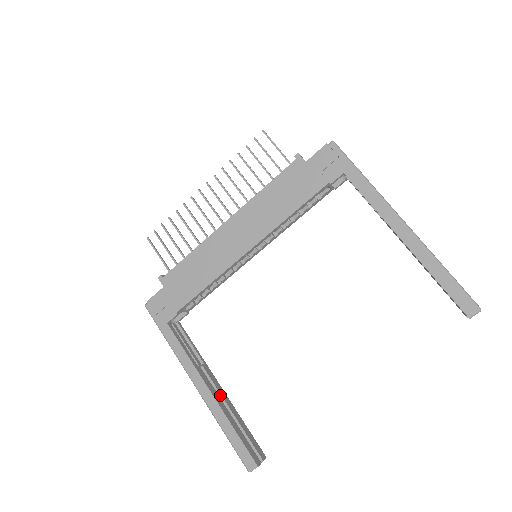
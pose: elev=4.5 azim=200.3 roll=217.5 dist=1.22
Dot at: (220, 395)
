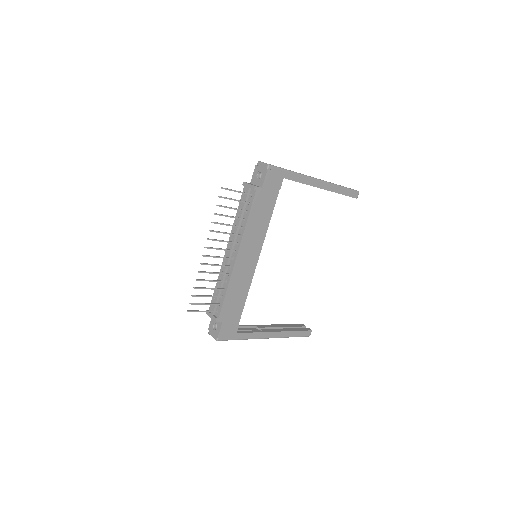
Dot at: (275, 328)
